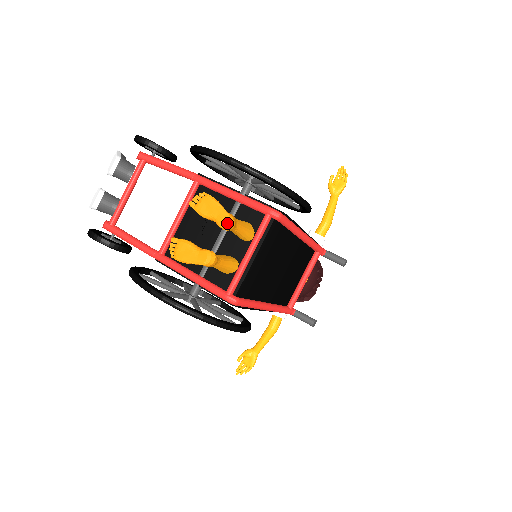
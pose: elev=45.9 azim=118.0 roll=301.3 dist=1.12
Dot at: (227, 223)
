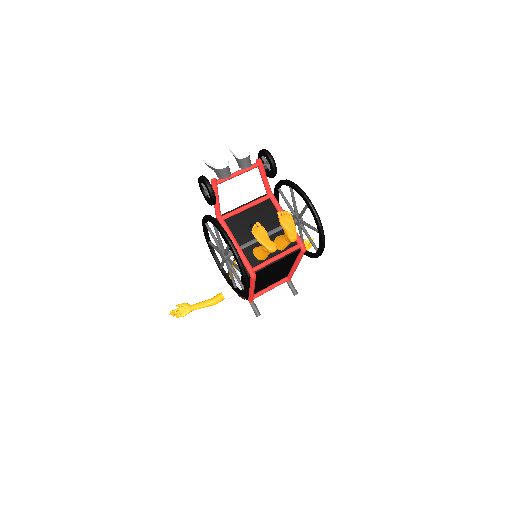
Dot at: (294, 238)
